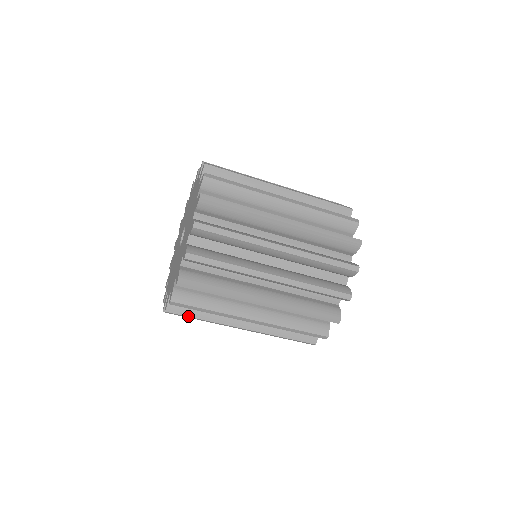
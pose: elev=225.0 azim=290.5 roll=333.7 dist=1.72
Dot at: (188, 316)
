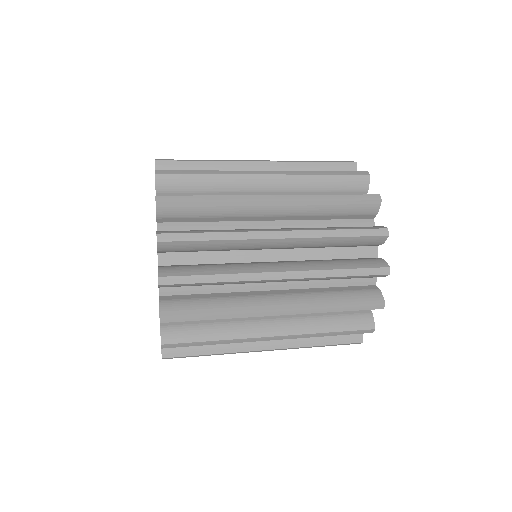
Dot at: occluded
